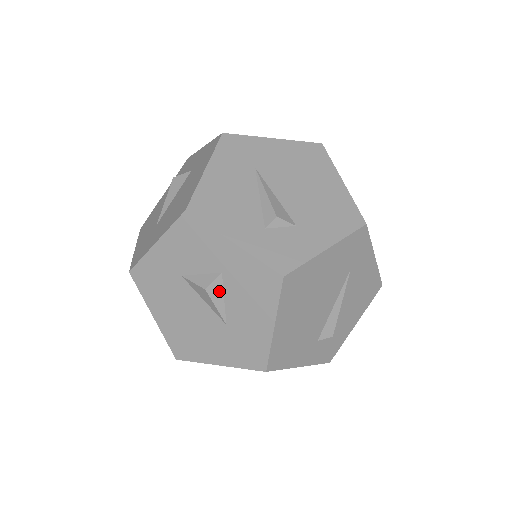
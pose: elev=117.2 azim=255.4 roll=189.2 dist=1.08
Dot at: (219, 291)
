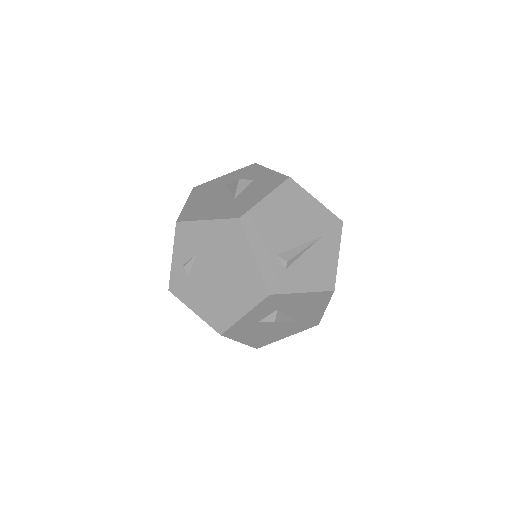
Dot at: (245, 185)
